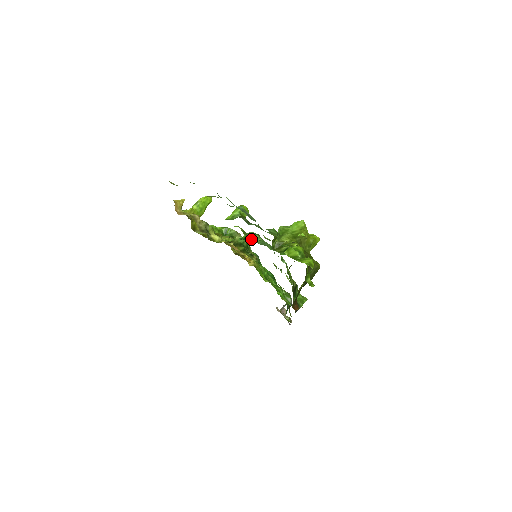
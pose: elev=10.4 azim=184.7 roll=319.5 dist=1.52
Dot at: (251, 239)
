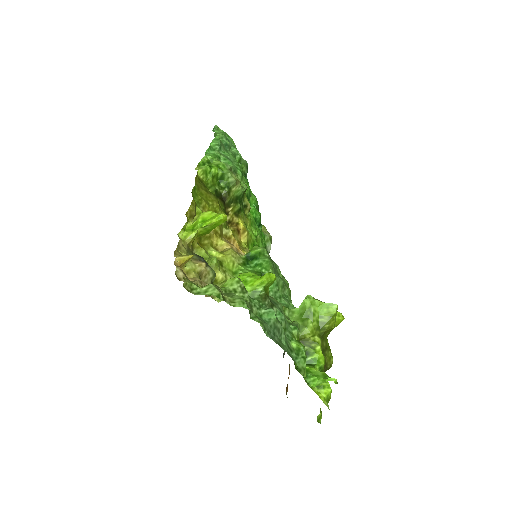
Dot at: occluded
